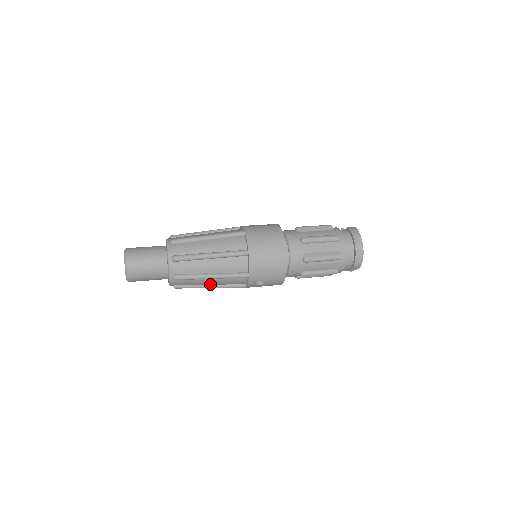
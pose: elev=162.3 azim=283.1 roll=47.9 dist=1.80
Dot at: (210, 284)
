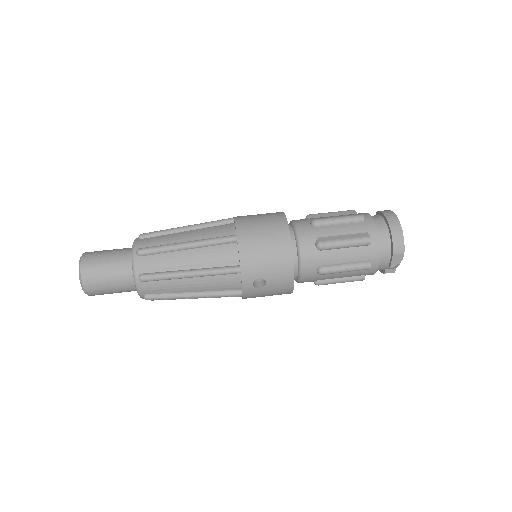
Dot at: (193, 291)
